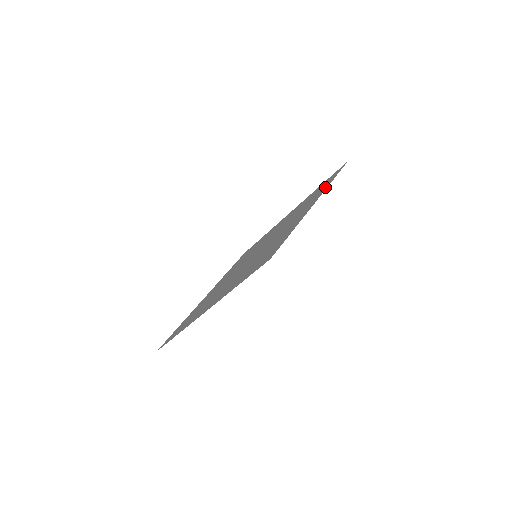
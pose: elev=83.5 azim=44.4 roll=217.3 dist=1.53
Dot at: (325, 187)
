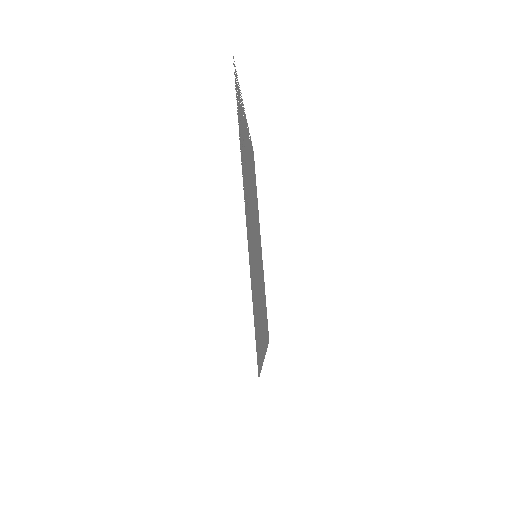
Dot at: occluded
